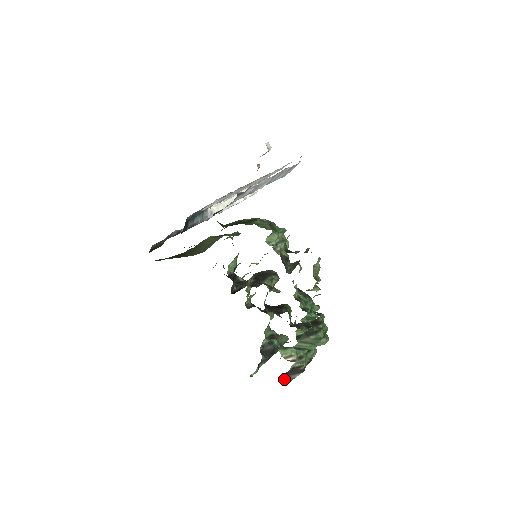
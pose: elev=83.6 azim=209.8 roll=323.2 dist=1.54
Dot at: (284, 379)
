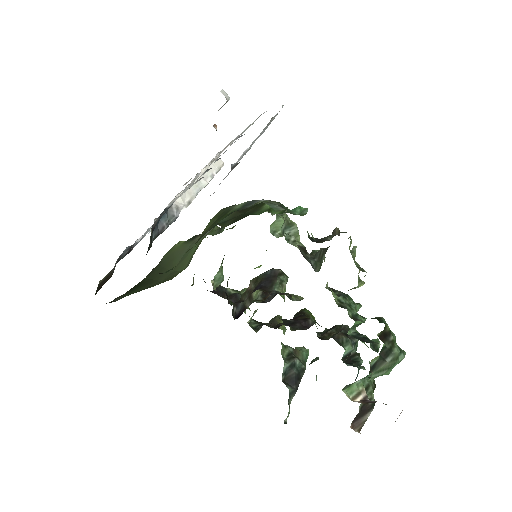
Dot at: (354, 427)
